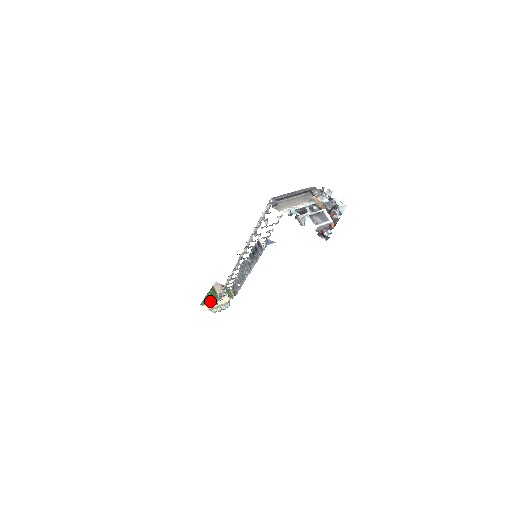
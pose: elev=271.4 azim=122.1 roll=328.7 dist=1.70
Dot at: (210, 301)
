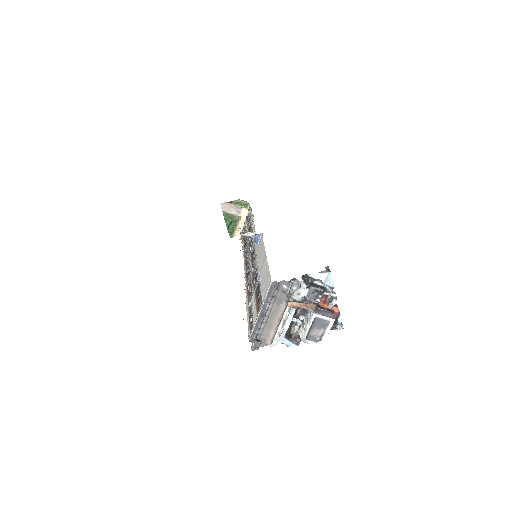
Dot at: (234, 227)
